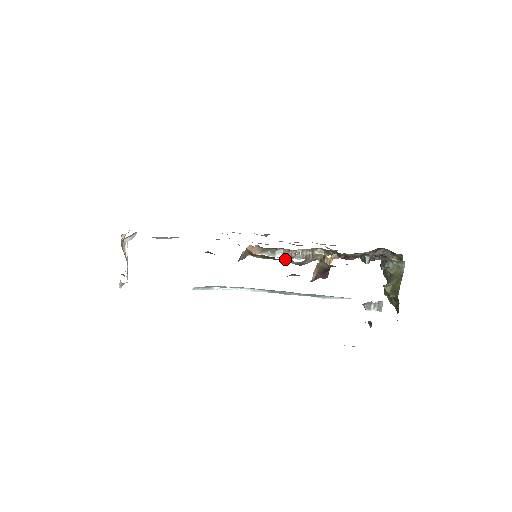
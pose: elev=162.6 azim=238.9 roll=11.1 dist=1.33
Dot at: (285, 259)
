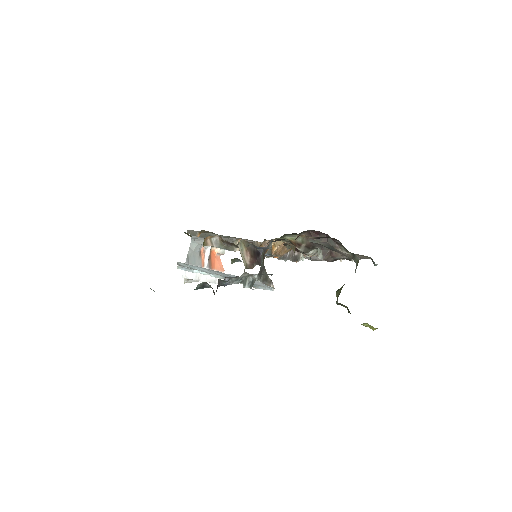
Dot at: occluded
